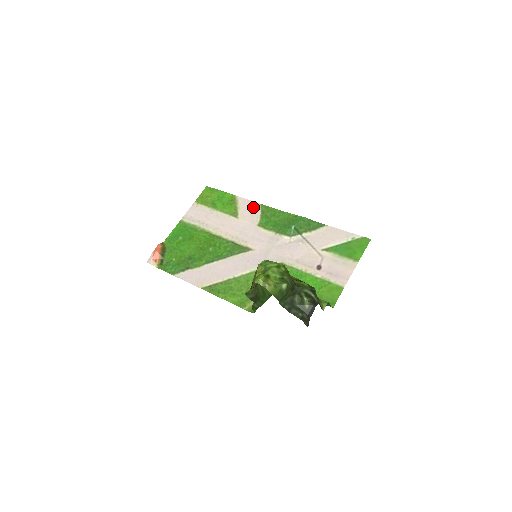
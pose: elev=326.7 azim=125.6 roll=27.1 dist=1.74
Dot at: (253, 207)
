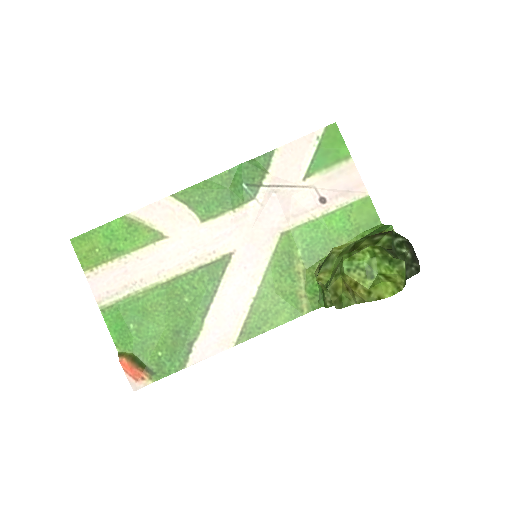
Dot at: (167, 208)
